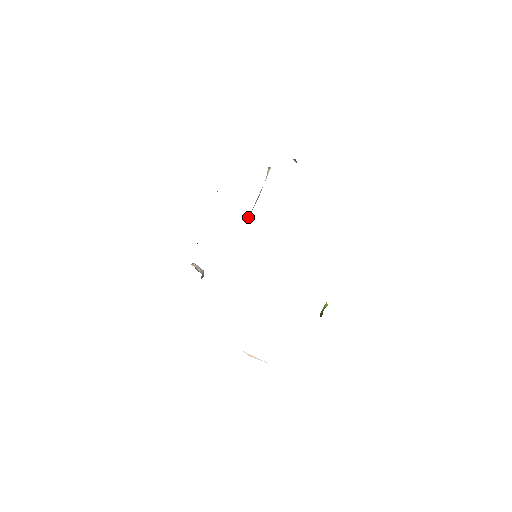
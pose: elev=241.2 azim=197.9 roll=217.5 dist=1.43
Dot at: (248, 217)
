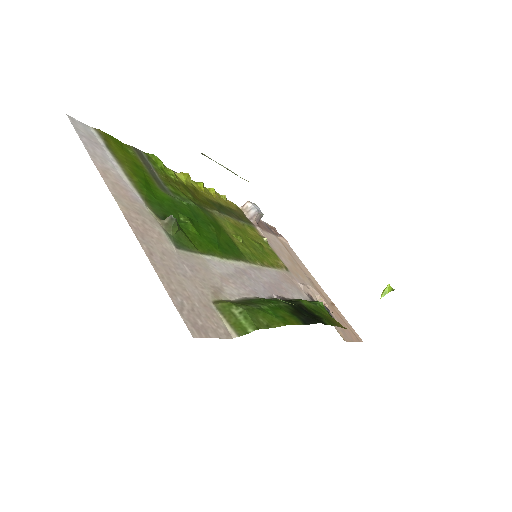
Dot at: occluded
